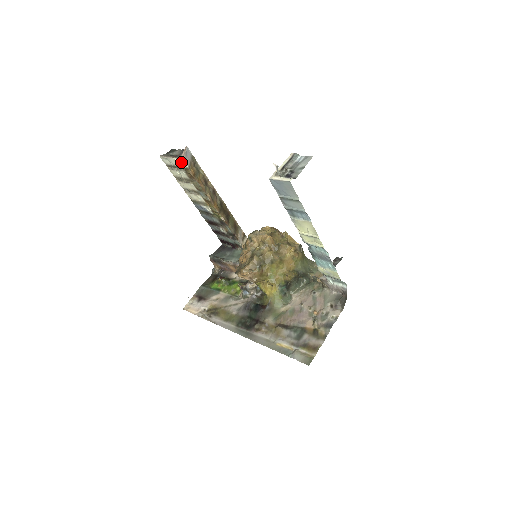
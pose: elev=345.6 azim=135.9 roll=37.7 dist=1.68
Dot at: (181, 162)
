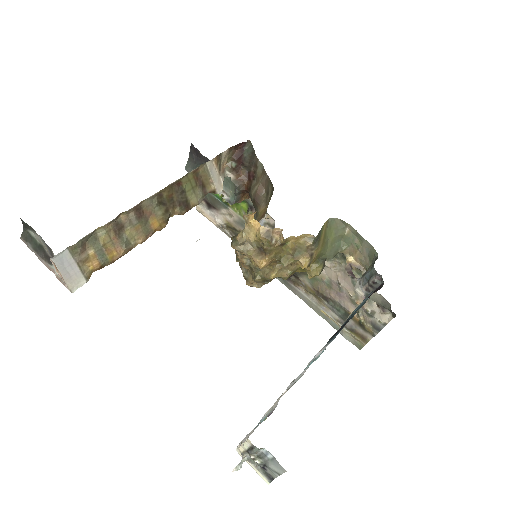
Dot at: (71, 282)
